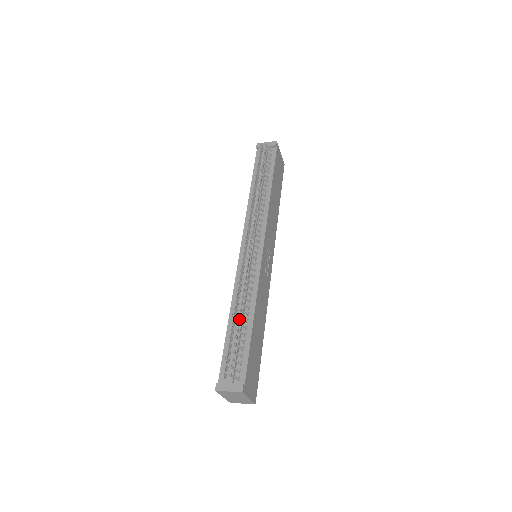
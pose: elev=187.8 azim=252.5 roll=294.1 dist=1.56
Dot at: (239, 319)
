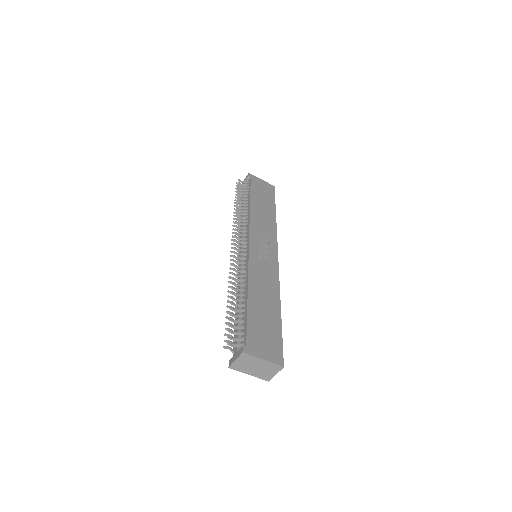
Dot at: (238, 303)
